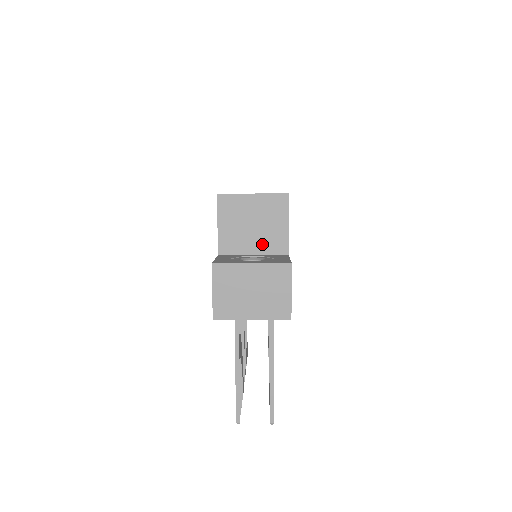
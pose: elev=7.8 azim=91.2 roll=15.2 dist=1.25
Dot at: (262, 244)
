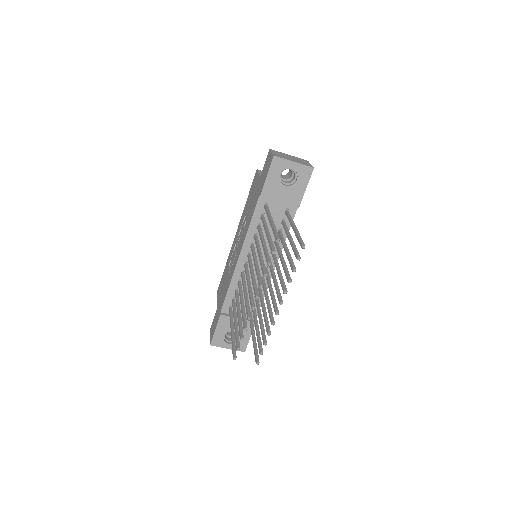
Dot at: occluded
